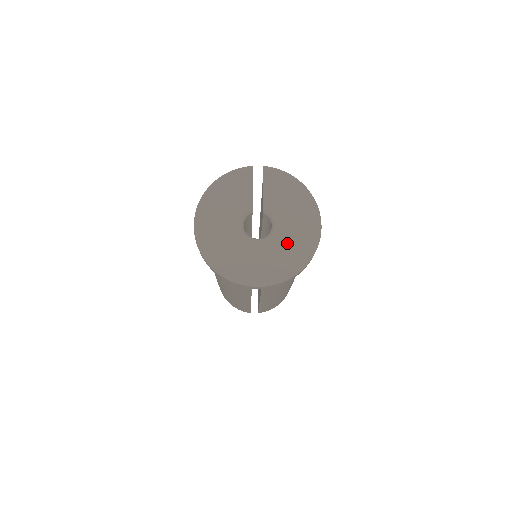
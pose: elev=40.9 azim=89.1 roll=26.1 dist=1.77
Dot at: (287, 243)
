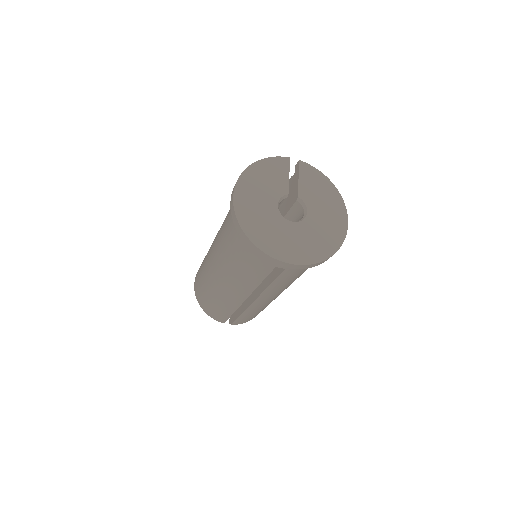
Dot at: (318, 230)
